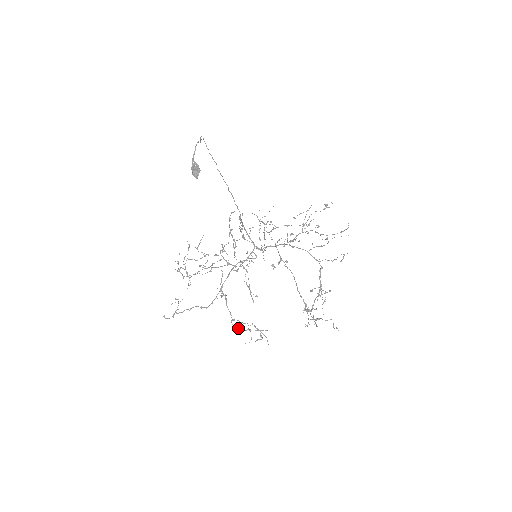
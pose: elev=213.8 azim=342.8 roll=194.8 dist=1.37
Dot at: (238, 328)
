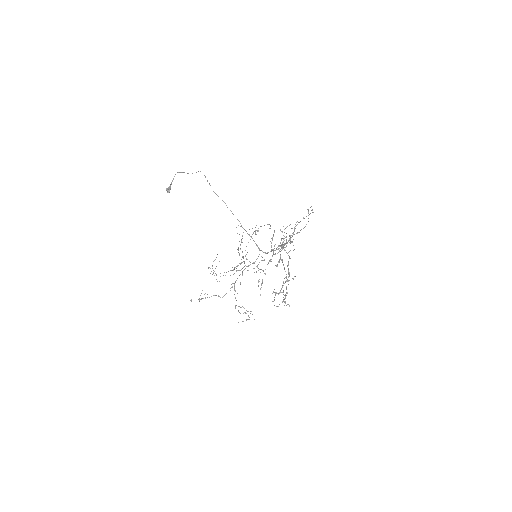
Dot at: (238, 311)
